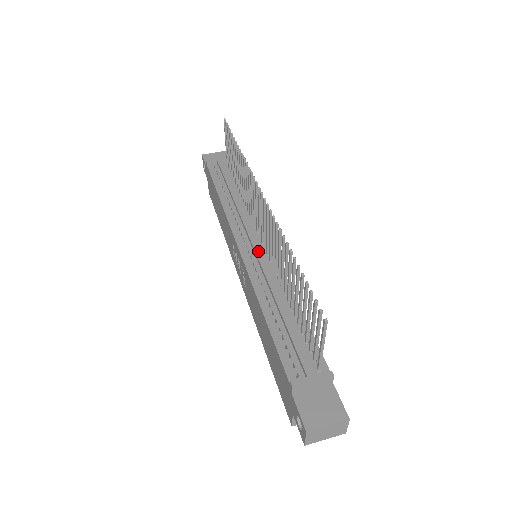
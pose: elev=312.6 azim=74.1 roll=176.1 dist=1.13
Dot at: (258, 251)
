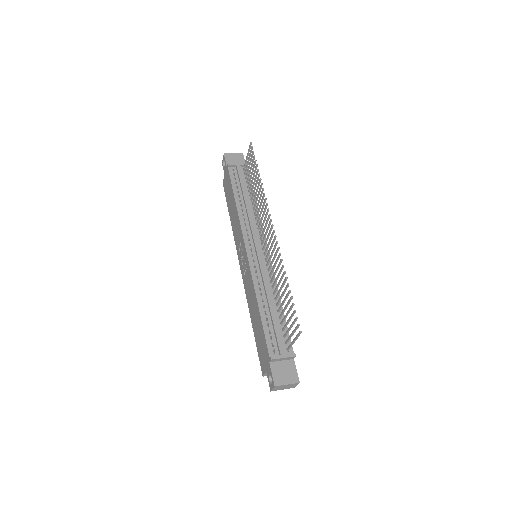
Dot at: (260, 258)
